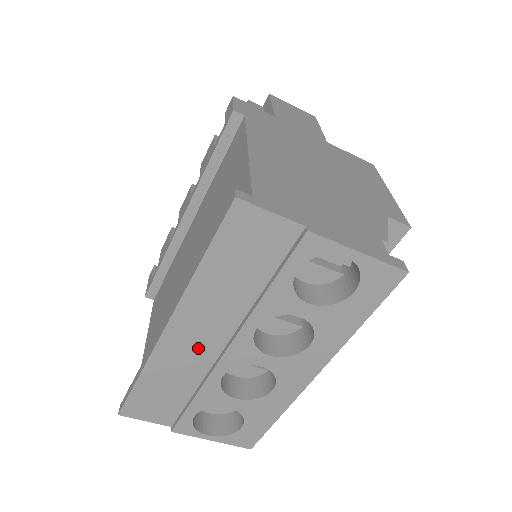
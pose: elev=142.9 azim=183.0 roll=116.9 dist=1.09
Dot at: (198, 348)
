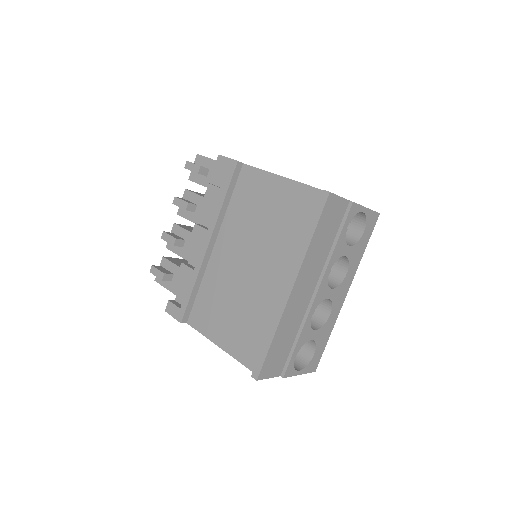
Dot at: (302, 300)
